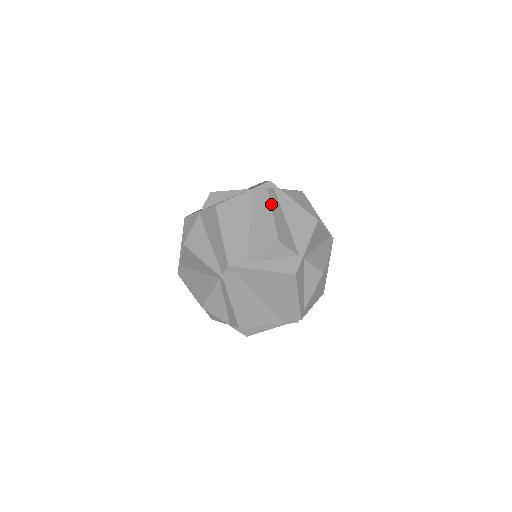
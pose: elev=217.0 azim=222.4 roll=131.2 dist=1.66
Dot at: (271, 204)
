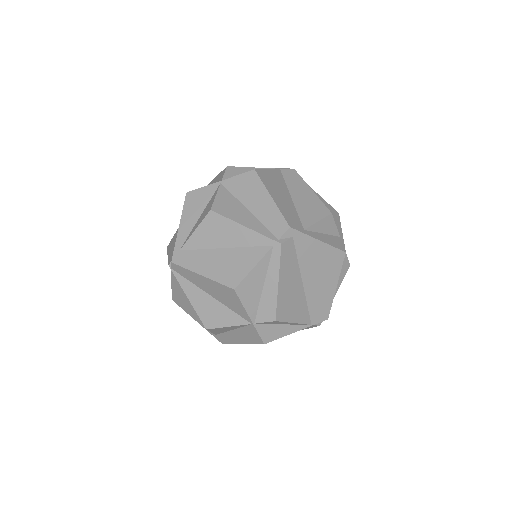
Dot at: (306, 183)
